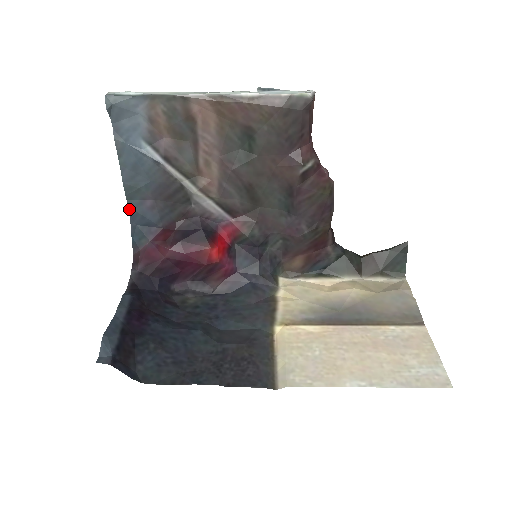
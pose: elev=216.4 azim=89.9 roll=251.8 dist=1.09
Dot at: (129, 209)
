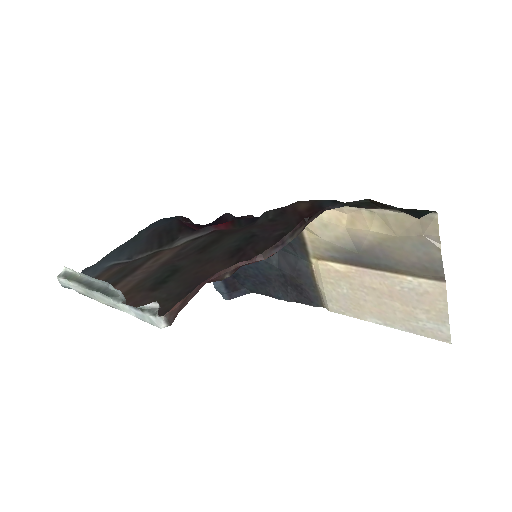
Dot at: (147, 227)
